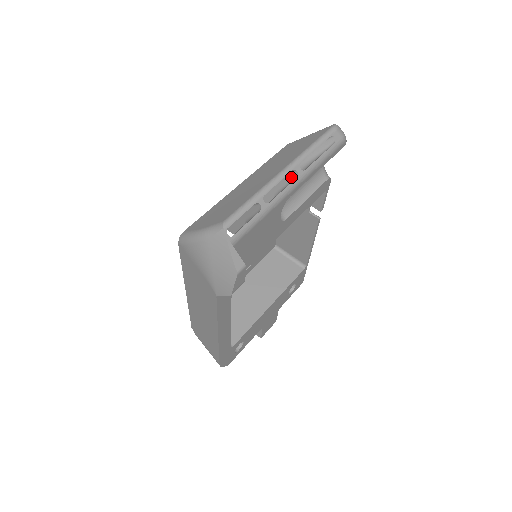
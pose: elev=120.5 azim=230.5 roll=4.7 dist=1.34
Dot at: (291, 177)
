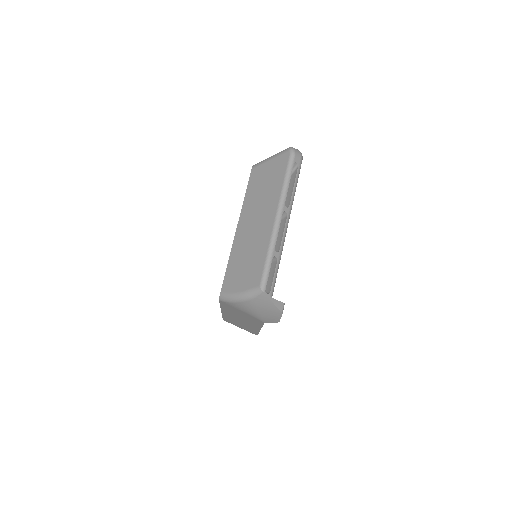
Dot at: occluded
